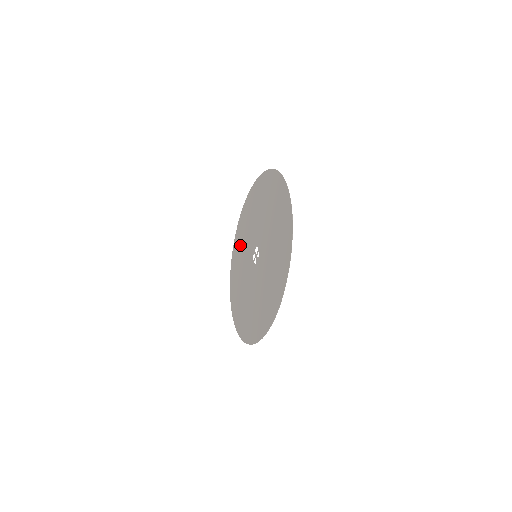
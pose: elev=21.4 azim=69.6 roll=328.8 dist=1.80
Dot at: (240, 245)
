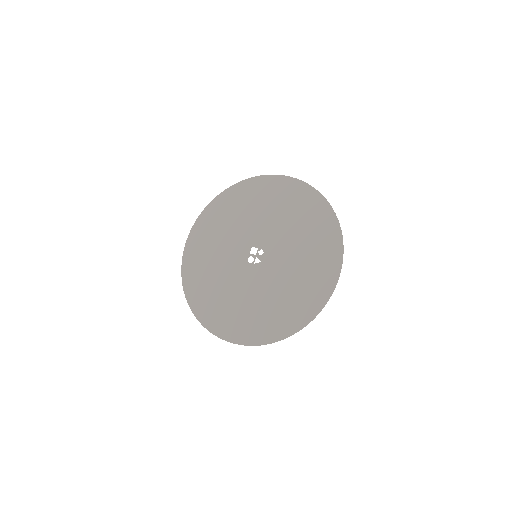
Dot at: (204, 270)
